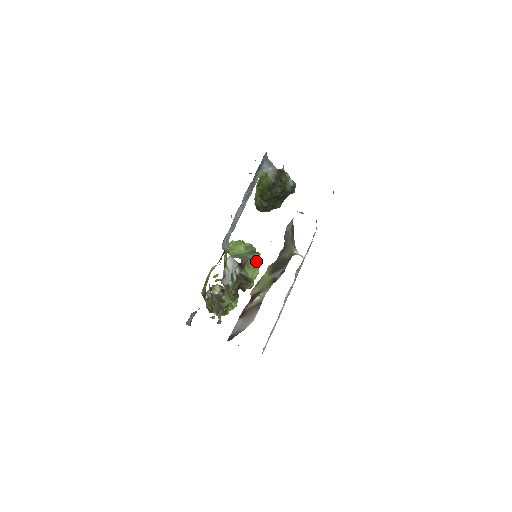
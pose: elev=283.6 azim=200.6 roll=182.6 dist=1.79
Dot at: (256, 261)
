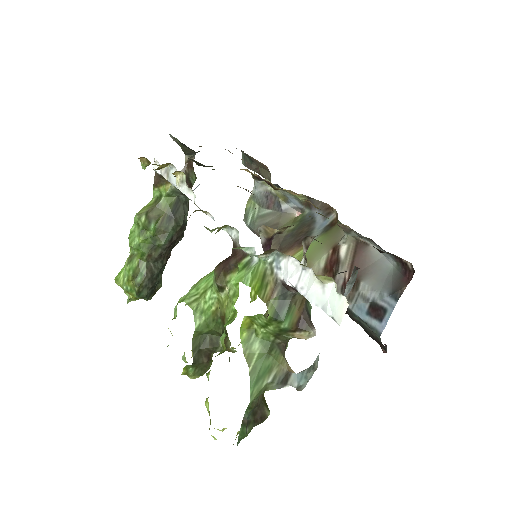
Dot at: occluded
